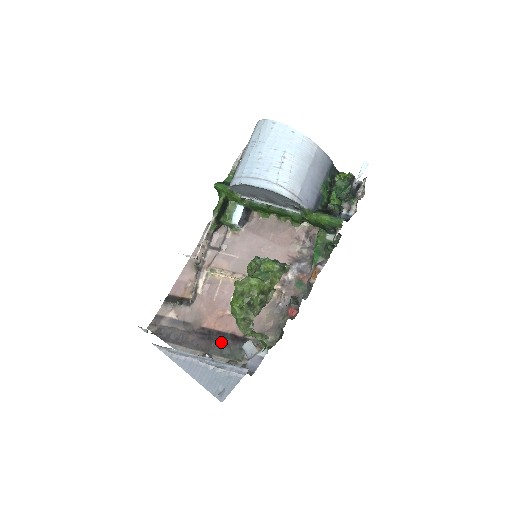
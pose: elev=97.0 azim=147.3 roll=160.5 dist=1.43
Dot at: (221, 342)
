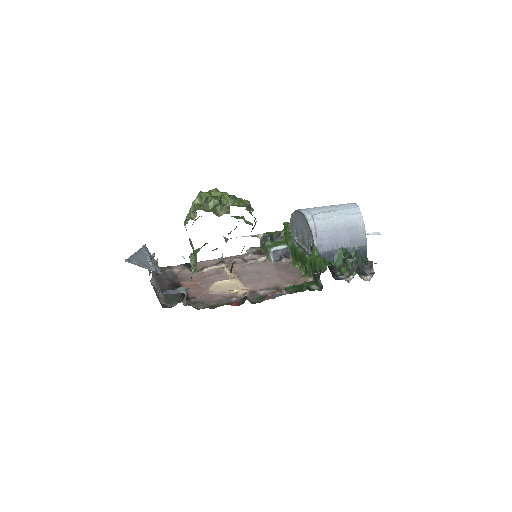
Dot at: occluded
